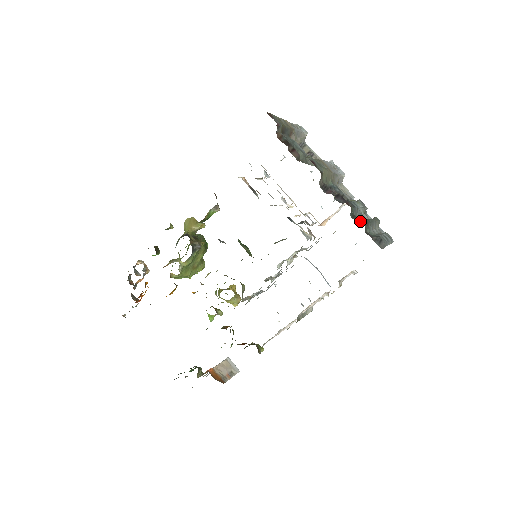
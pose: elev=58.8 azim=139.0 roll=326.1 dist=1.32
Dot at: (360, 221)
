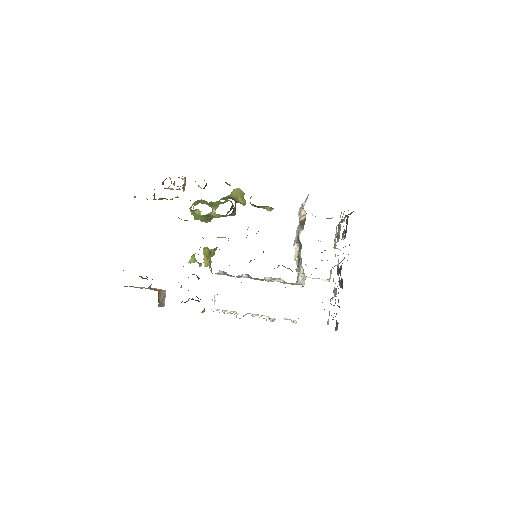
Dot at: occluded
